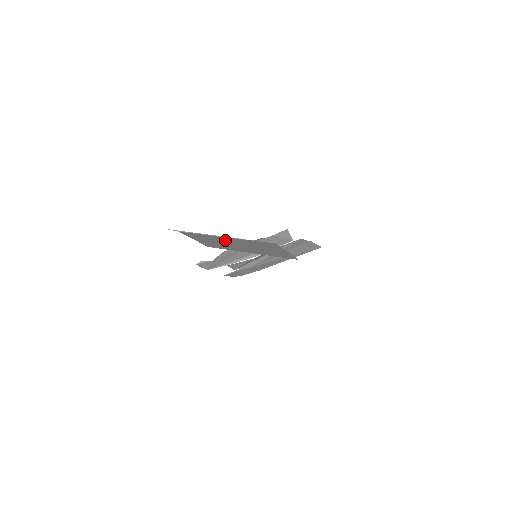
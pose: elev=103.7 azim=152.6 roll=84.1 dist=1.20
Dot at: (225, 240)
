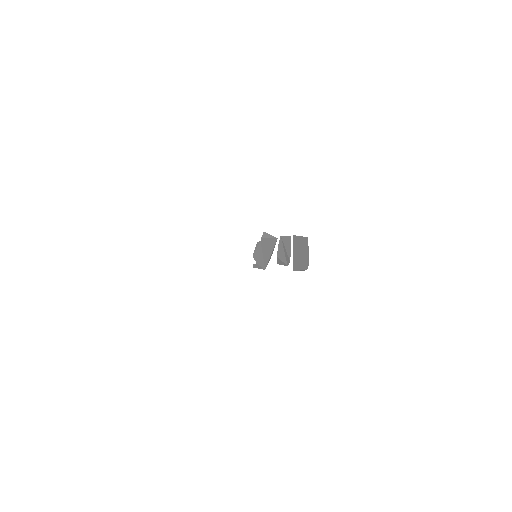
Dot at: occluded
